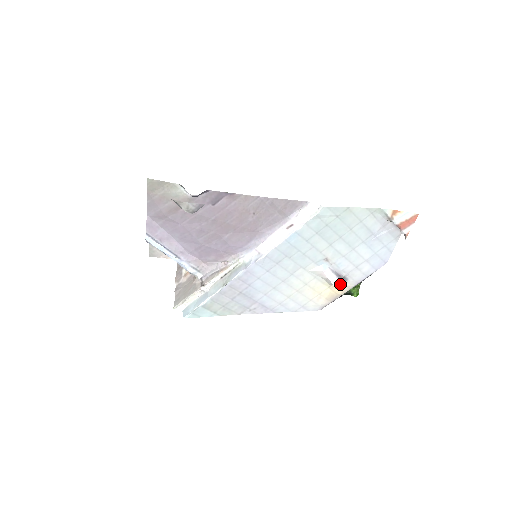
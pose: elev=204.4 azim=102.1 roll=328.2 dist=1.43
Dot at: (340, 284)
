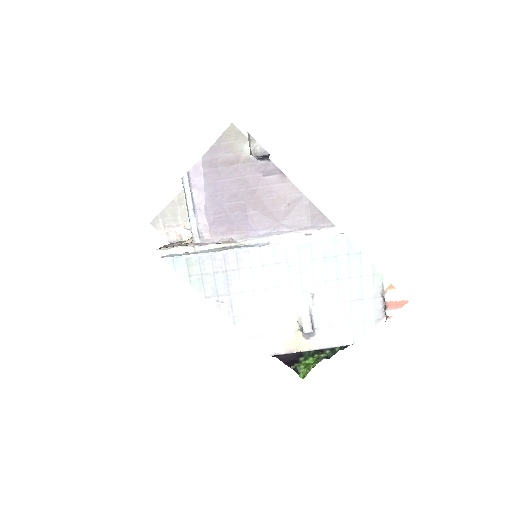
Dot at: (310, 329)
